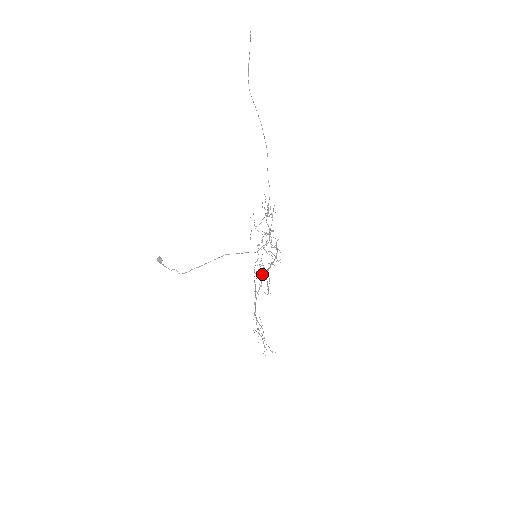
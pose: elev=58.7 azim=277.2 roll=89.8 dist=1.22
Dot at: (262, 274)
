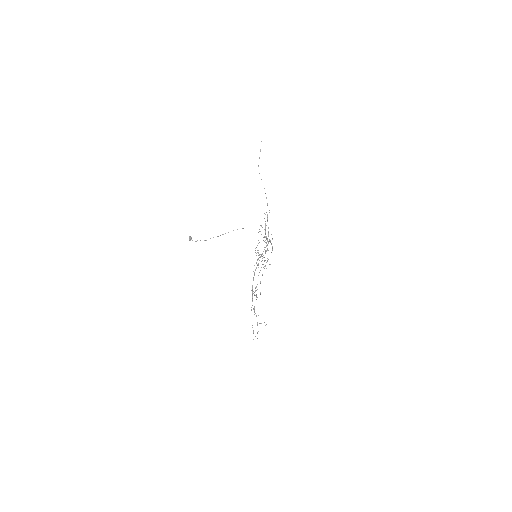
Dot at: occluded
